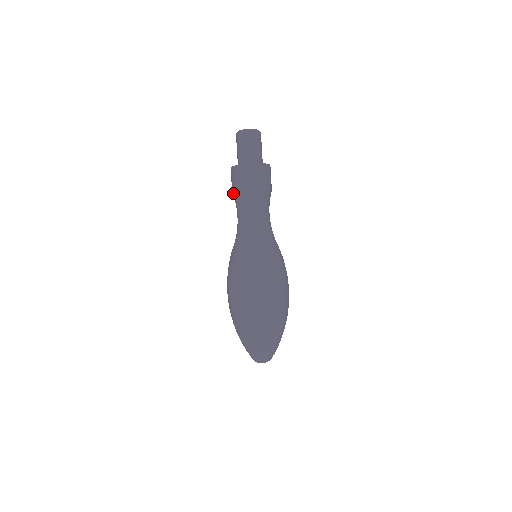
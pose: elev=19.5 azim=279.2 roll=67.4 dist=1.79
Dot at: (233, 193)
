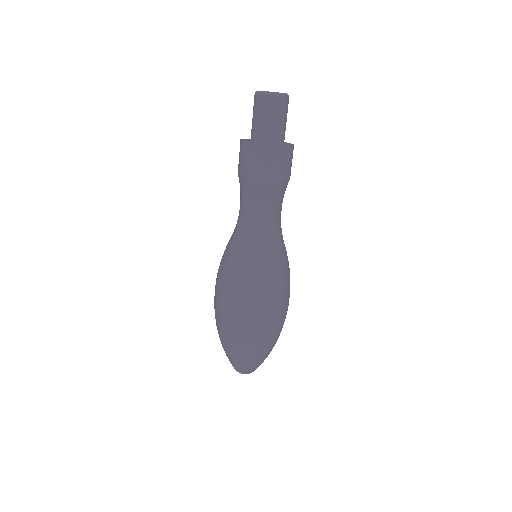
Dot at: (244, 178)
